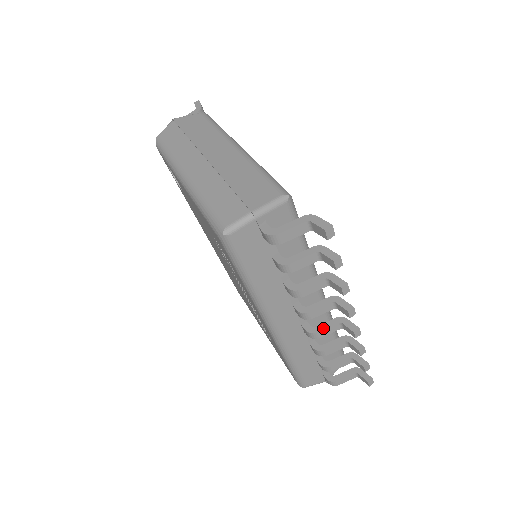
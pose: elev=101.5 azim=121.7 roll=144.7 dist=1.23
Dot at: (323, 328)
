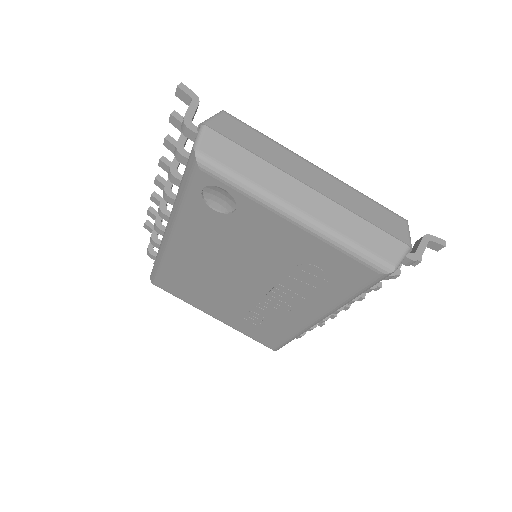
Dot at: occluded
